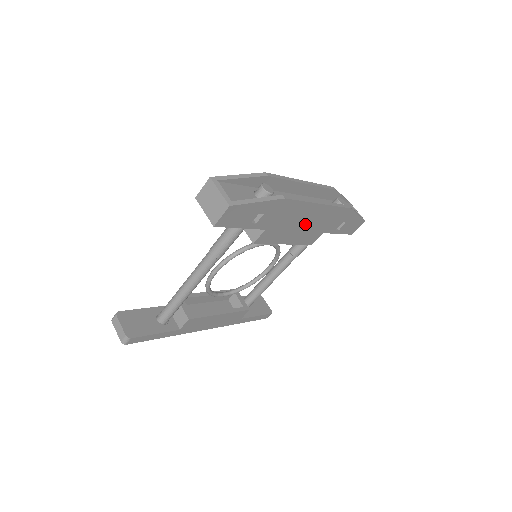
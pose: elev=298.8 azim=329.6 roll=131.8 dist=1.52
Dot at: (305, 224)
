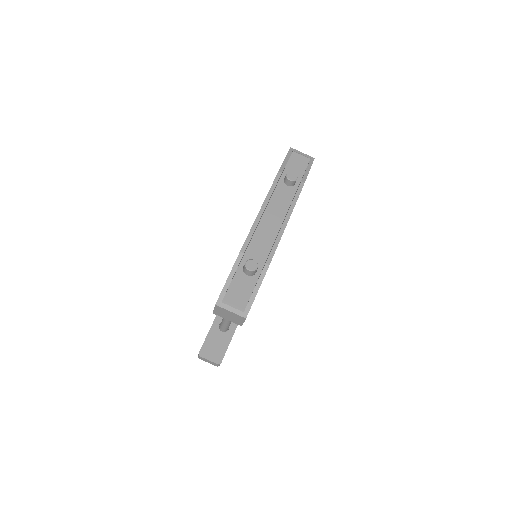
Dot at: occluded
